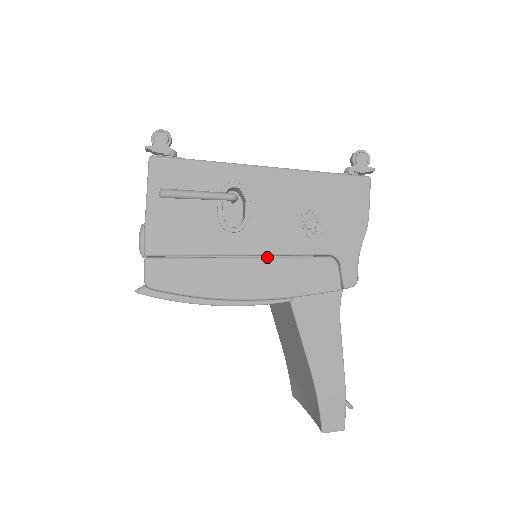
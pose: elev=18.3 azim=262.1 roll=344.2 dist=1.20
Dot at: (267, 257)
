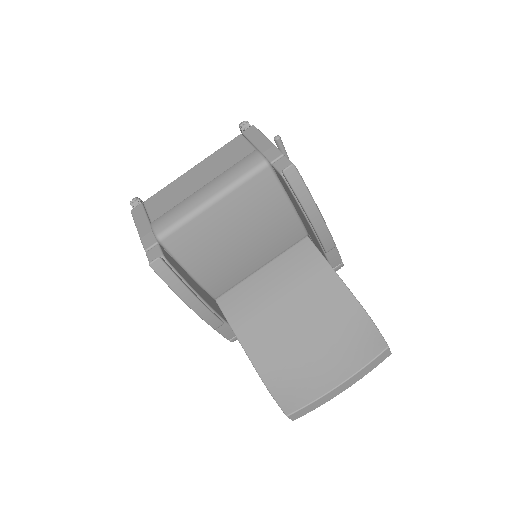
Dot at: occluded
